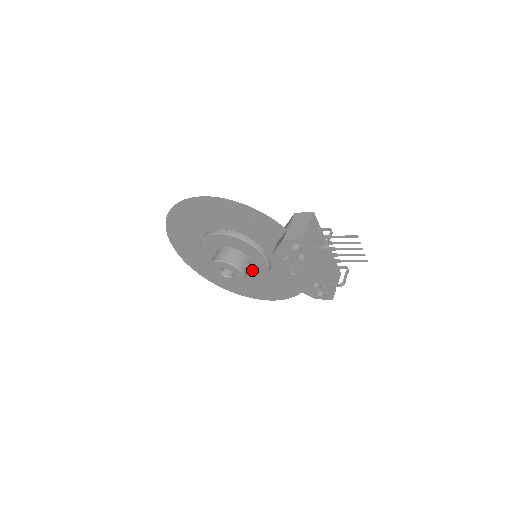
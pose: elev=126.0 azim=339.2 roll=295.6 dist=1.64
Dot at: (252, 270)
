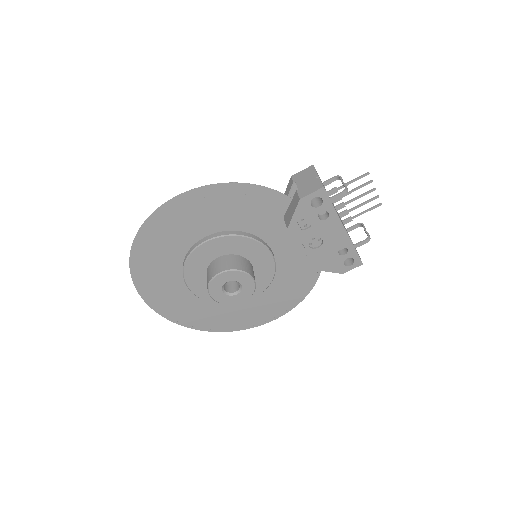
Dot at: occluded
